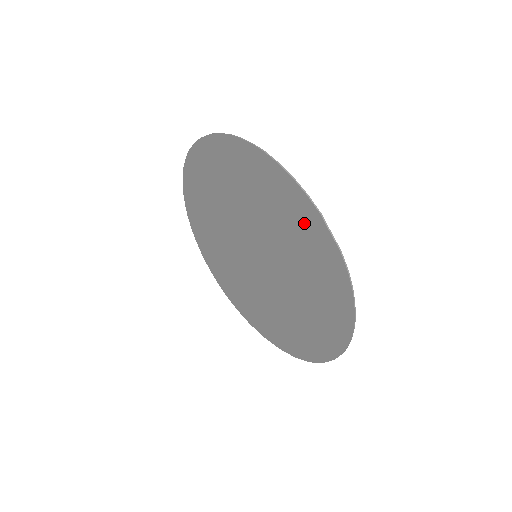
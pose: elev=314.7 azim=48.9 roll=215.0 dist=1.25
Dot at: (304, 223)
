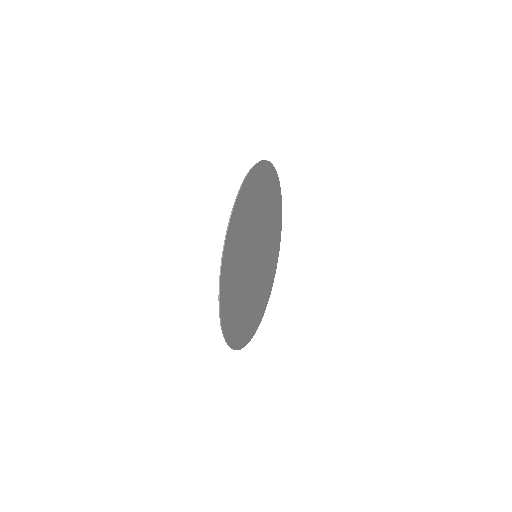
Dot at: (259, 180)
